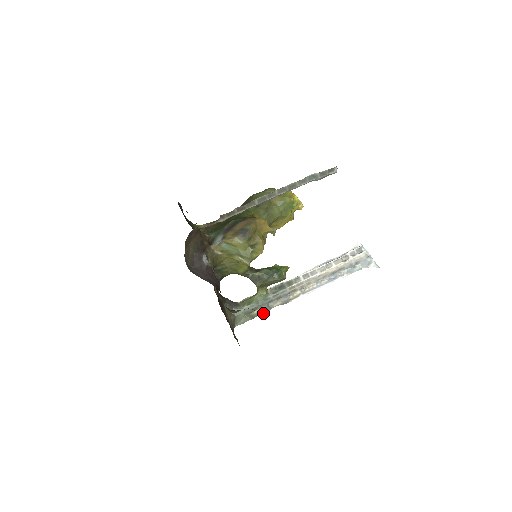
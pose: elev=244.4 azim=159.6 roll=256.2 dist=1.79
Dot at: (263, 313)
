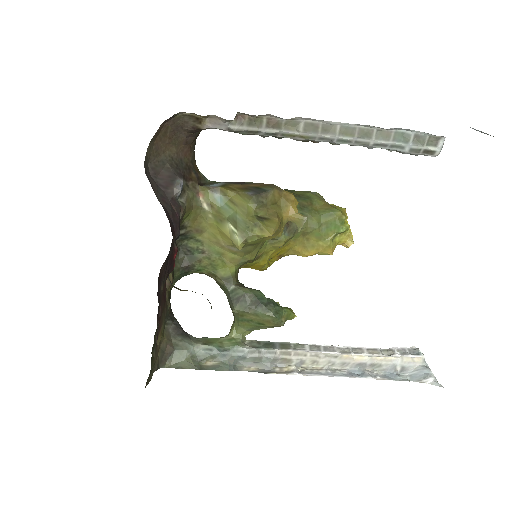
Dot at: (220, 369)
